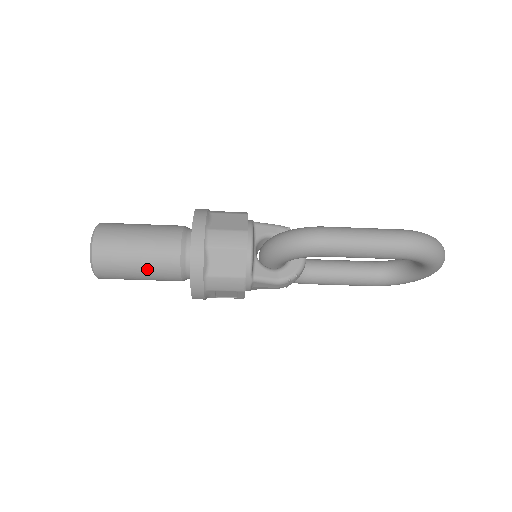
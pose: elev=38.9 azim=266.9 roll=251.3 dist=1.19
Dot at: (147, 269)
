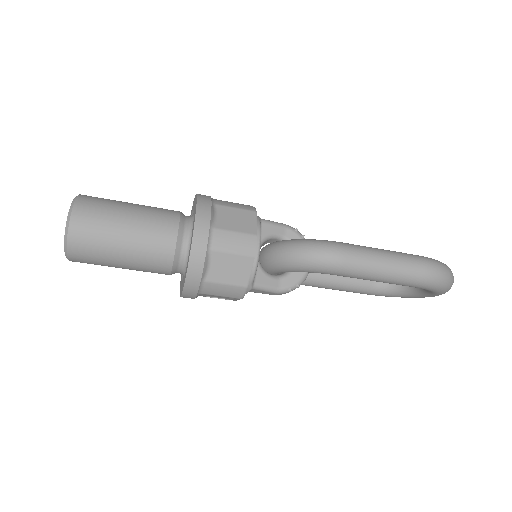
Dot at: (133, 261)
